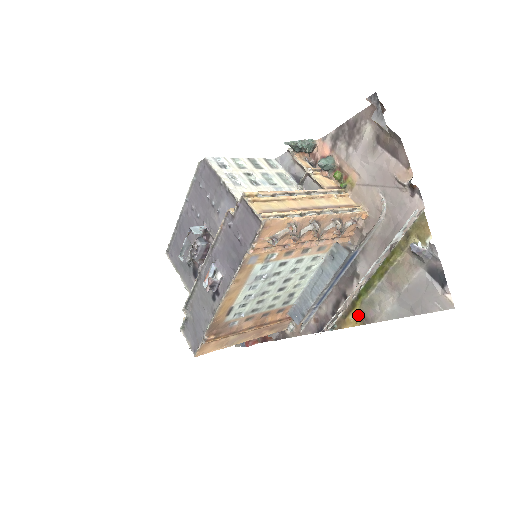
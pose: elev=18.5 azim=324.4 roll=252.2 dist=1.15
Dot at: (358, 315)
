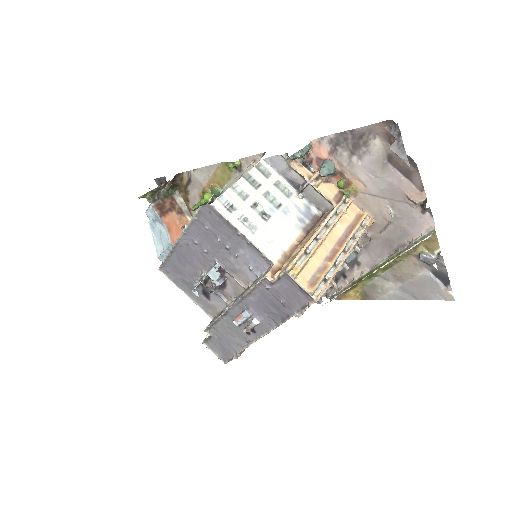
Dot at: (359, 292)
